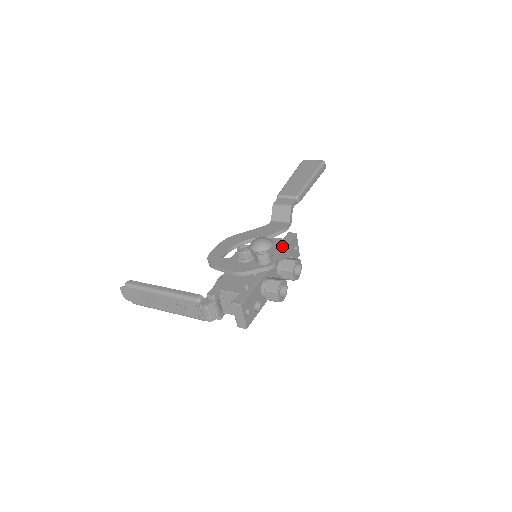
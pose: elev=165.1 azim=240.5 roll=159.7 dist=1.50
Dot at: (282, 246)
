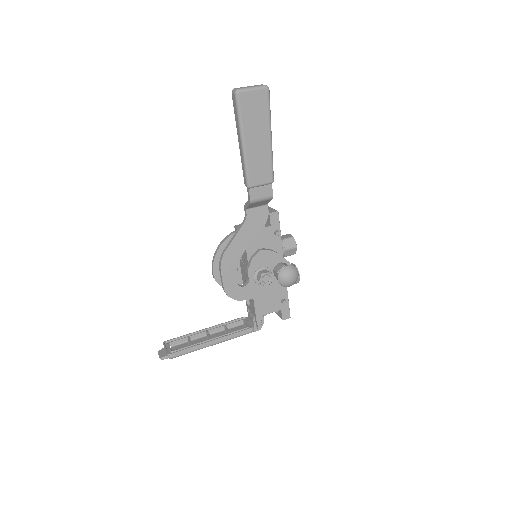
Dot at: (278, 238)
